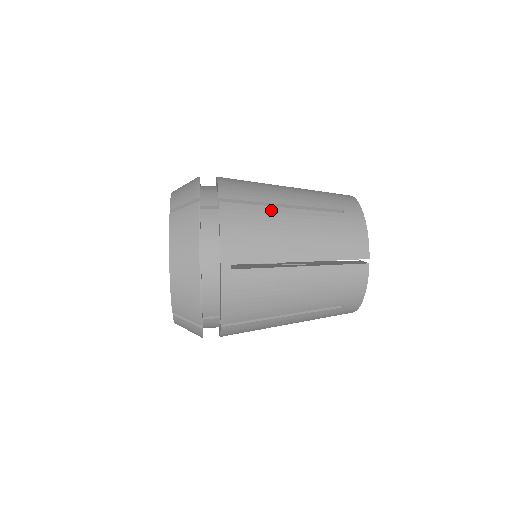
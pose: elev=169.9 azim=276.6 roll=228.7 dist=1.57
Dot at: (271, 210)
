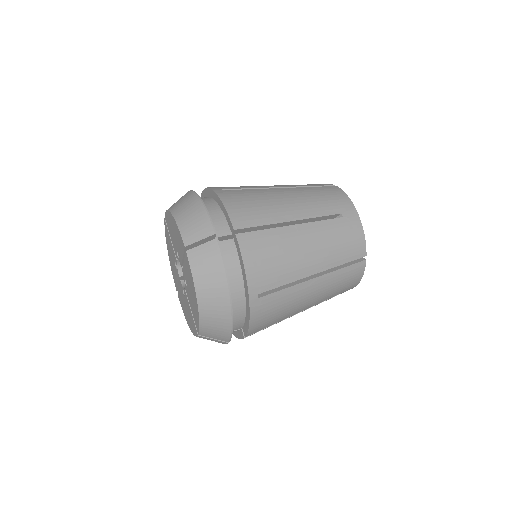
Dot at: (283, 231)
